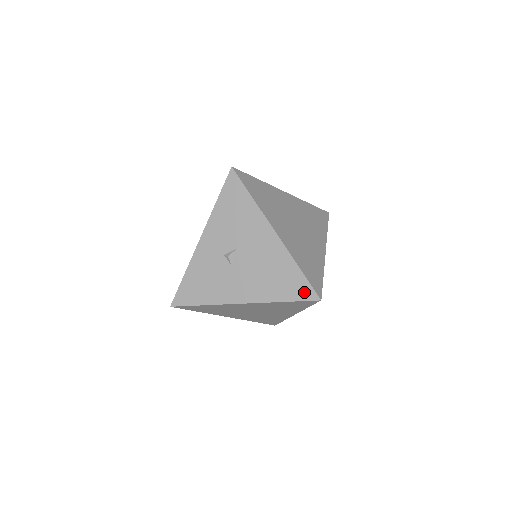
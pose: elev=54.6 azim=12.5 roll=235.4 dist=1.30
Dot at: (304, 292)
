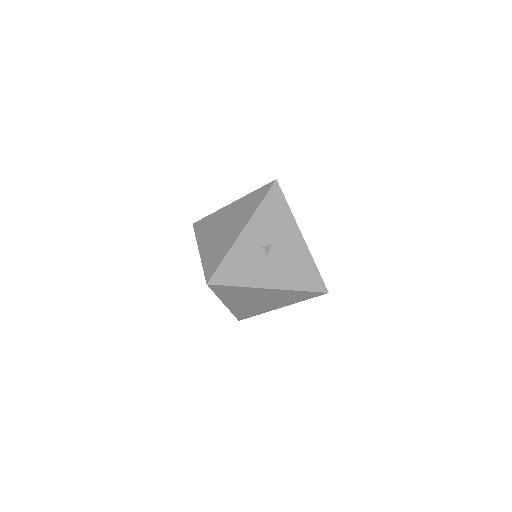
Dot at: (318, 285)
